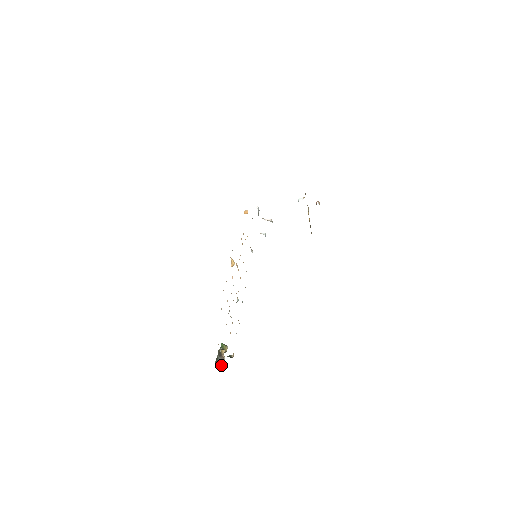
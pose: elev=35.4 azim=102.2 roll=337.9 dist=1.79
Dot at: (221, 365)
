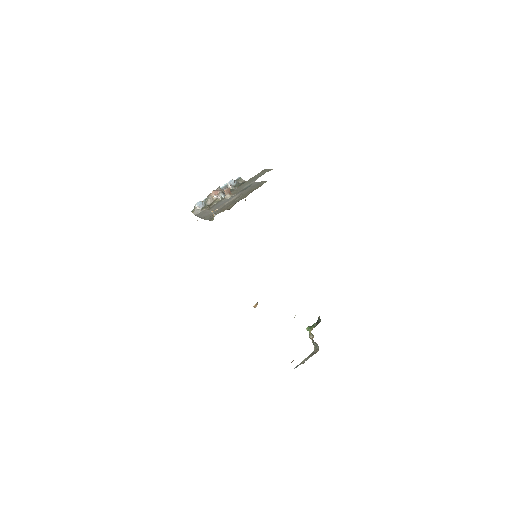
Dot at: (318, 348)
